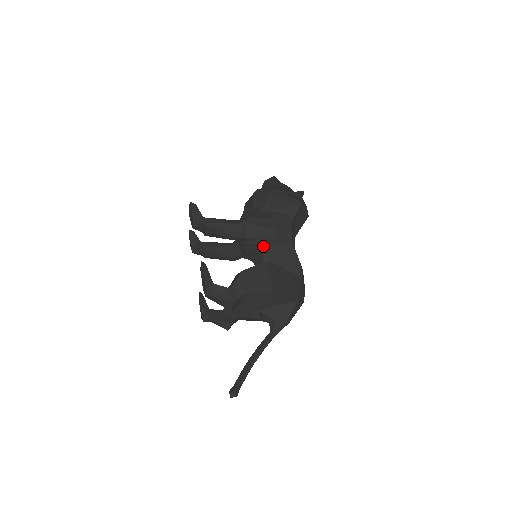
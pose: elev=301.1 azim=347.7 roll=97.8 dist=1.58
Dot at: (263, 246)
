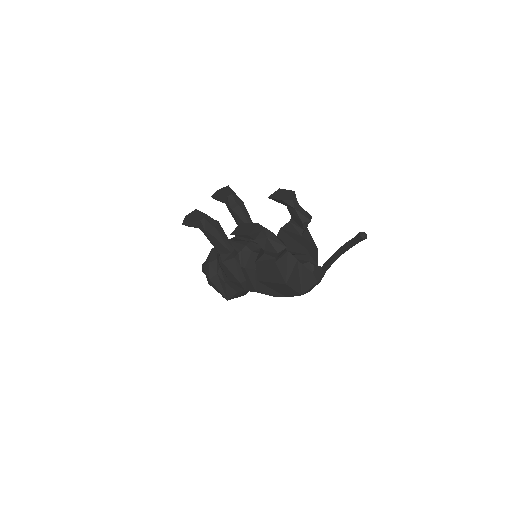
Dot at: occluded
